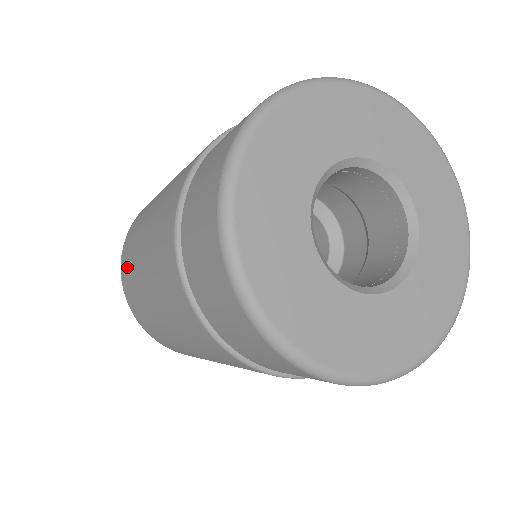
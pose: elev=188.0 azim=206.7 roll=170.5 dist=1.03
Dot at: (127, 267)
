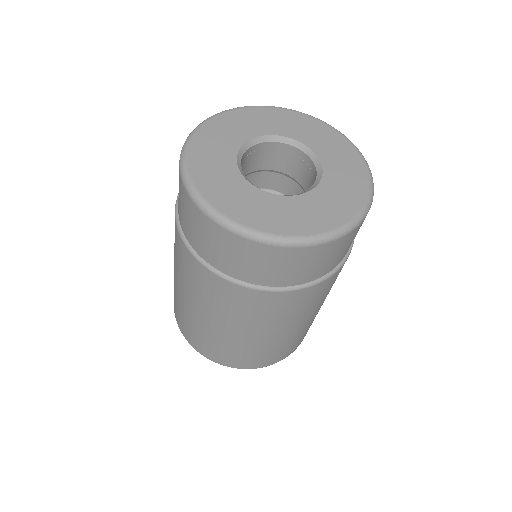
Dot at: occluded
